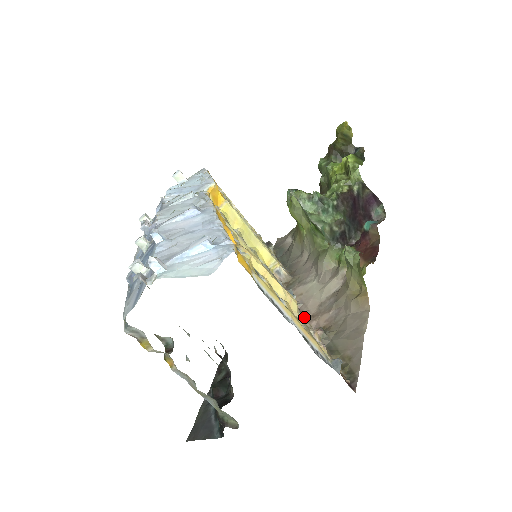
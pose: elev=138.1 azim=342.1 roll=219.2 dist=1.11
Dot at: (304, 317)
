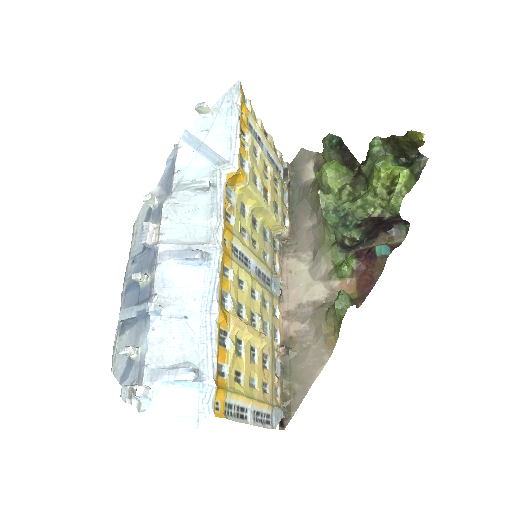
Dot at: (280, 314)
